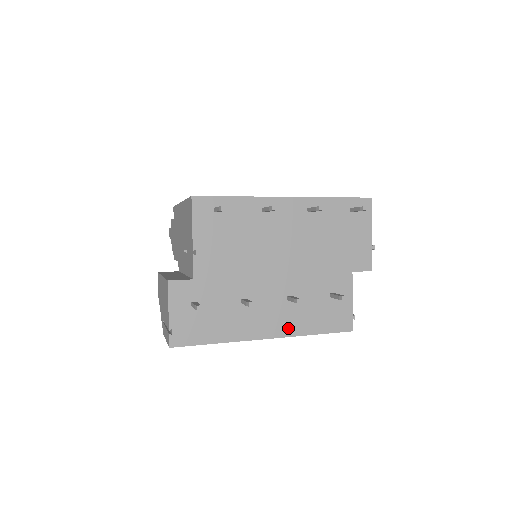
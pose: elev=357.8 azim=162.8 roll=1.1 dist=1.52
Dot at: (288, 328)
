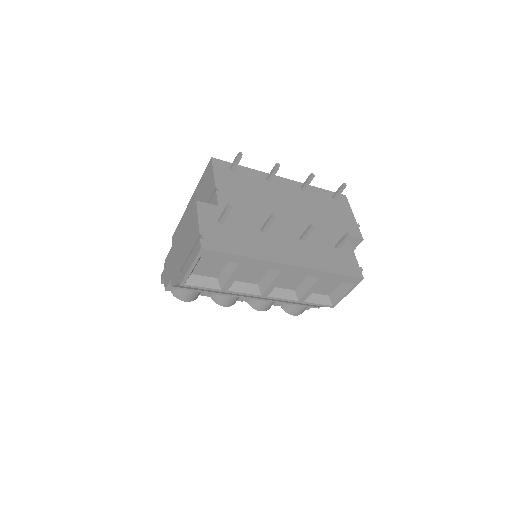
Dot at: (307, 261)
